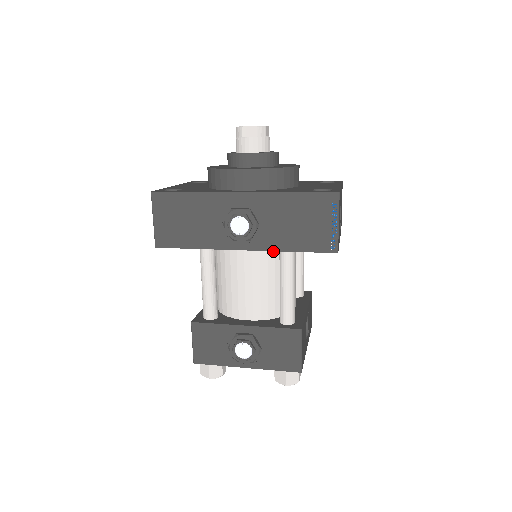
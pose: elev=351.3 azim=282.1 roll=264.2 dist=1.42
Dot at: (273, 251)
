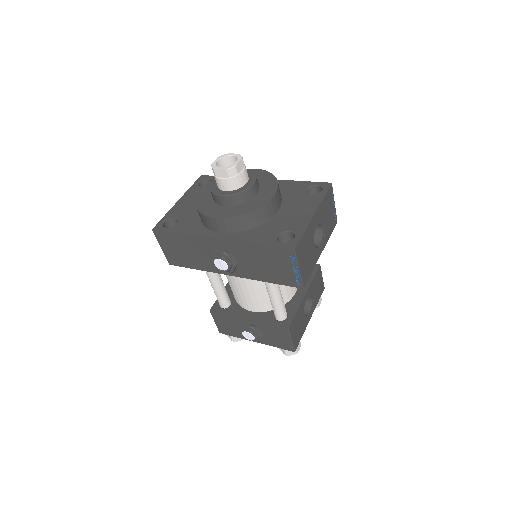
Dot at: occluded
